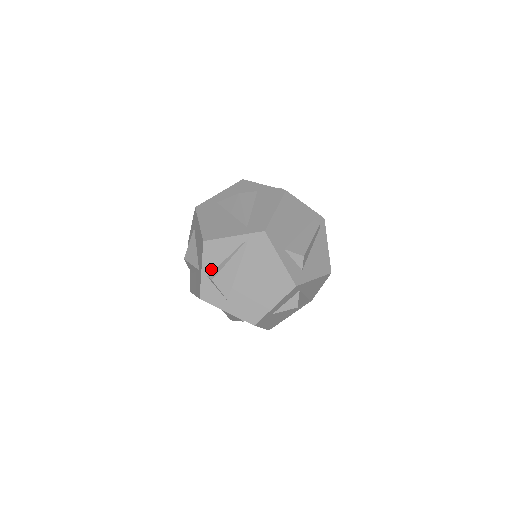
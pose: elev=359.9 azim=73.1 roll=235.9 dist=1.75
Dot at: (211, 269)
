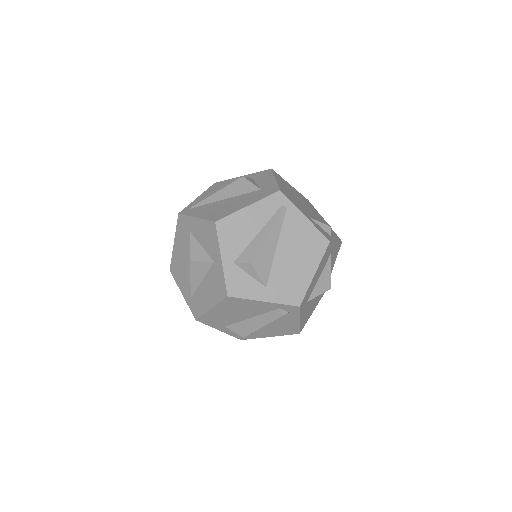
Dot at: occluded
